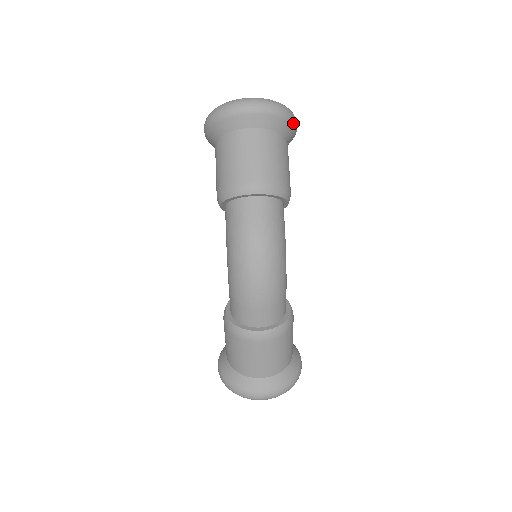
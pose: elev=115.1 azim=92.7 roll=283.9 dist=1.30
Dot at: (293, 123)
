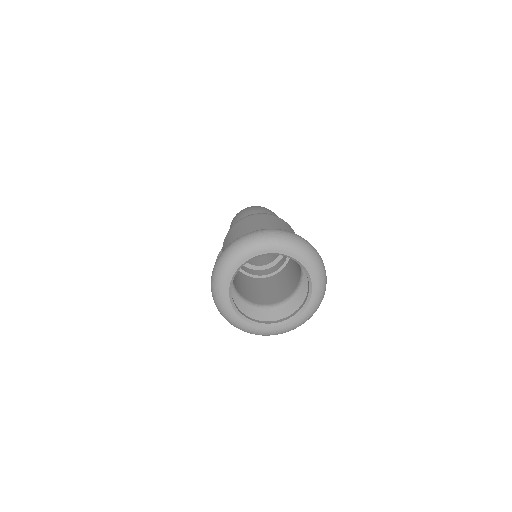
Dot at: occluded
